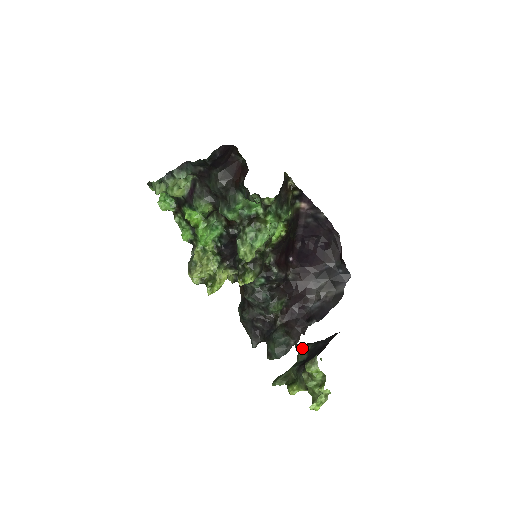
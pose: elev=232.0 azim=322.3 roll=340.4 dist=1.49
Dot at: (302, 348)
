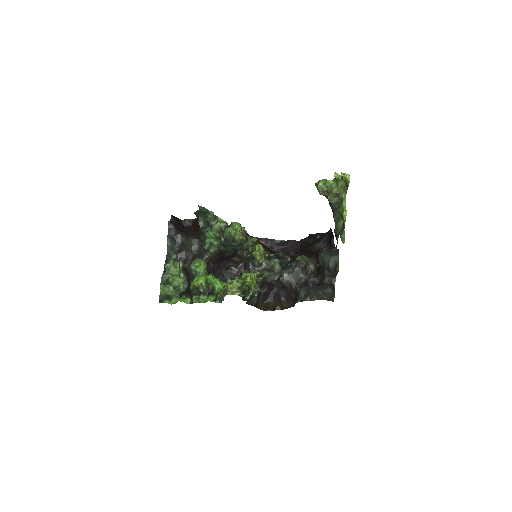
Dot at: (334, 231)
